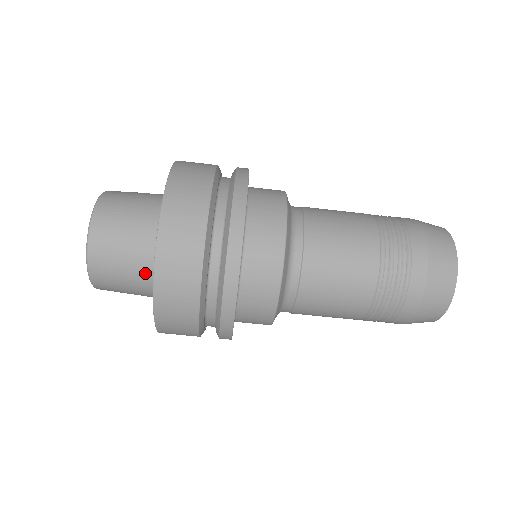
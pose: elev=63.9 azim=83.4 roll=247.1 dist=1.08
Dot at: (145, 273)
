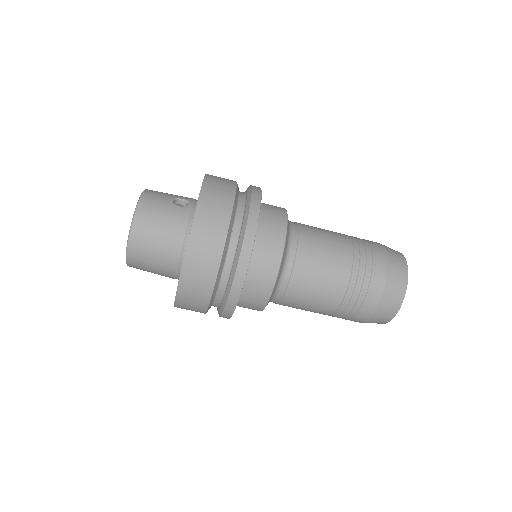
Dot at: (169, 274)
